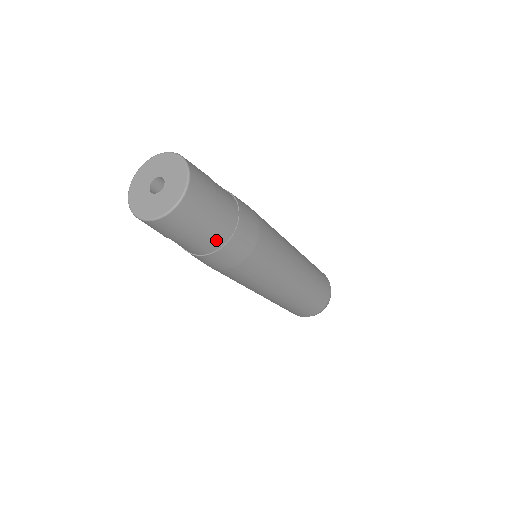
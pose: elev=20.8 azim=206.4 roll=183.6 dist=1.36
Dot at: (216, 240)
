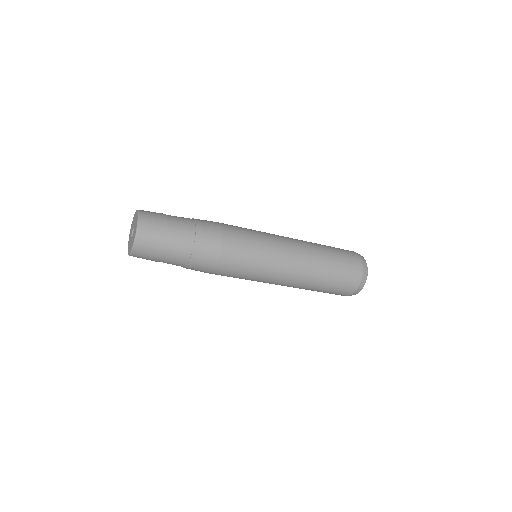
Dot at: (186, 238)
